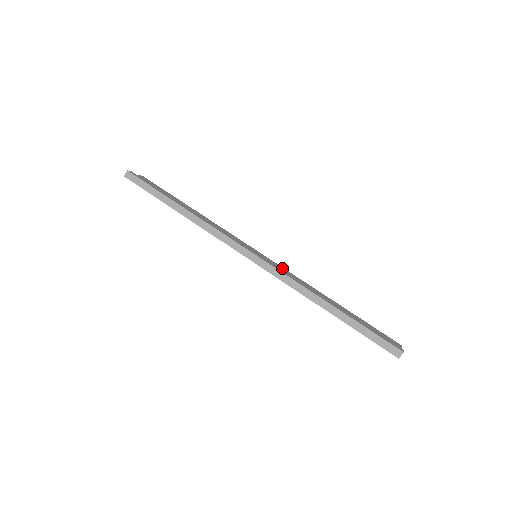
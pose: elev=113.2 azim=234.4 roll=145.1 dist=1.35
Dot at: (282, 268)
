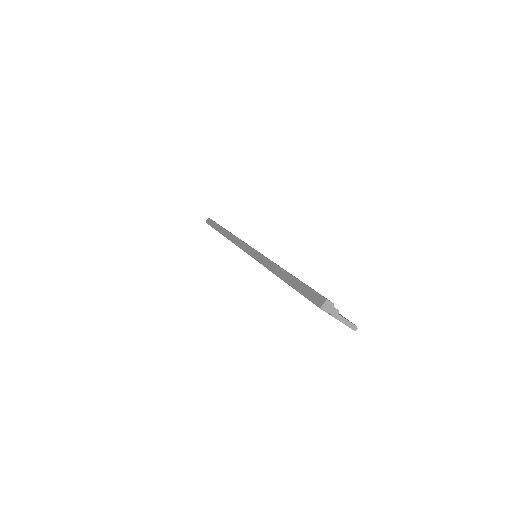
Dot at: occluded
